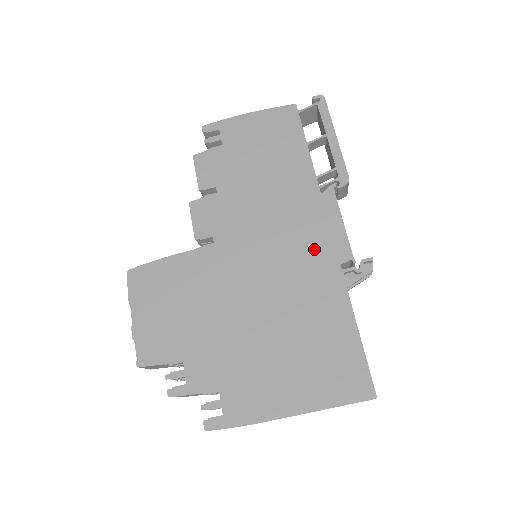
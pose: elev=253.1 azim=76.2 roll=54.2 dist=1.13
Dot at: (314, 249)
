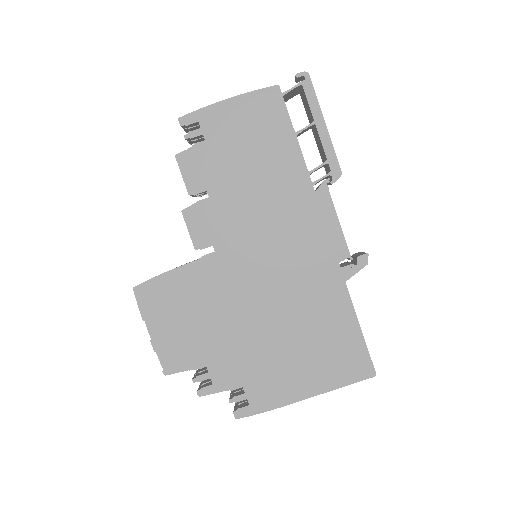
Dot at: (313, 250)
